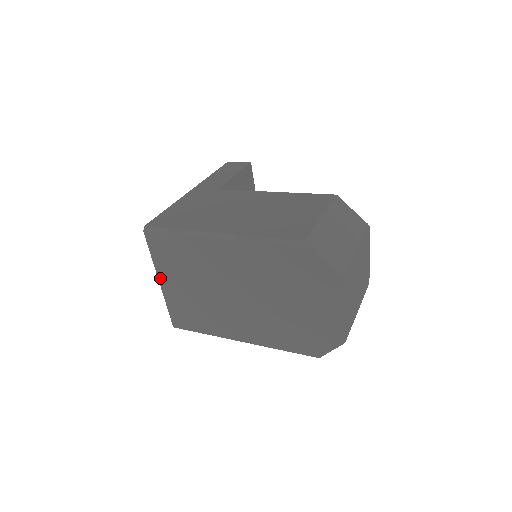
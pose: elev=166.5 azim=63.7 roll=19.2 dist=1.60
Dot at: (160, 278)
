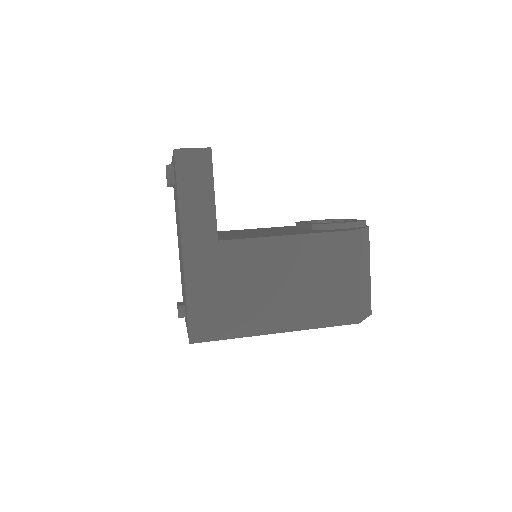
Dot at: occluded
